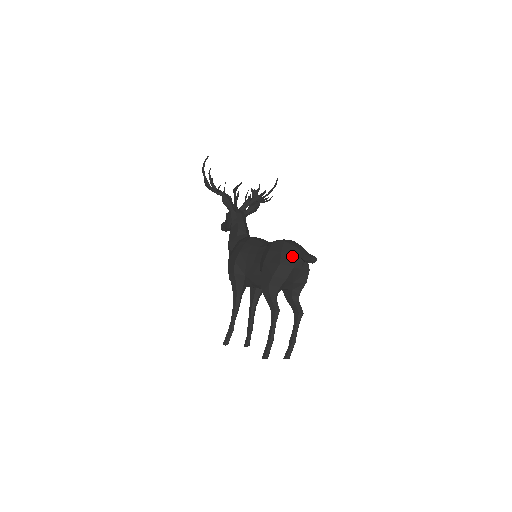
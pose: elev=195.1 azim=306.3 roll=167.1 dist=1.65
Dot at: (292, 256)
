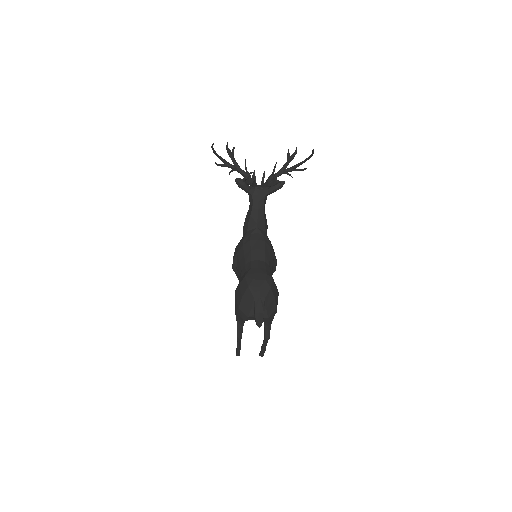
Dot at: (248, 307)
